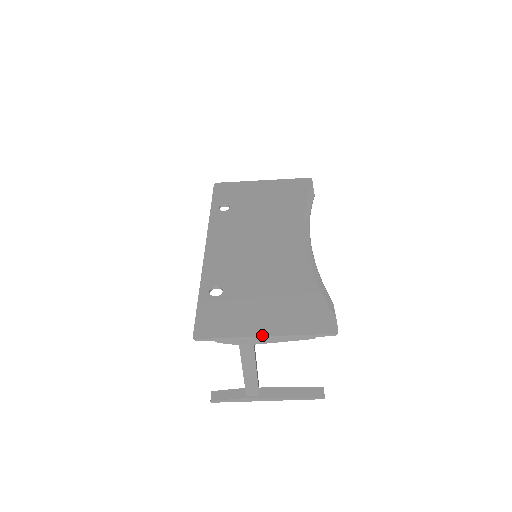
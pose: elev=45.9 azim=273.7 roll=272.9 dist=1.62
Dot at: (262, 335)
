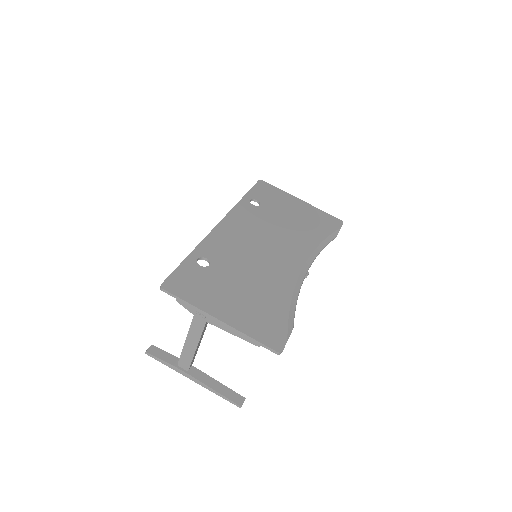
Dot at: (217, 317)
